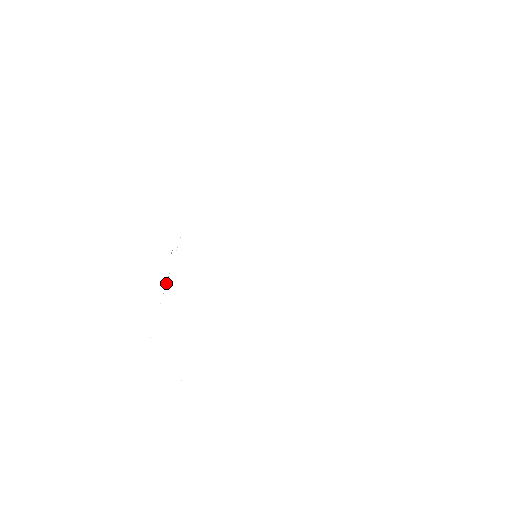
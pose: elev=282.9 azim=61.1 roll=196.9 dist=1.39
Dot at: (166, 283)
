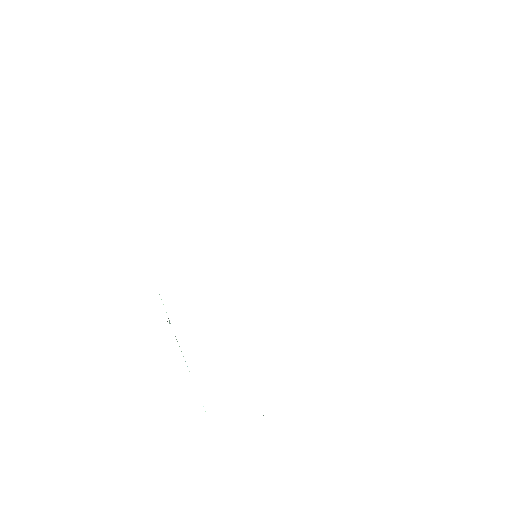
Dot at: occluded
